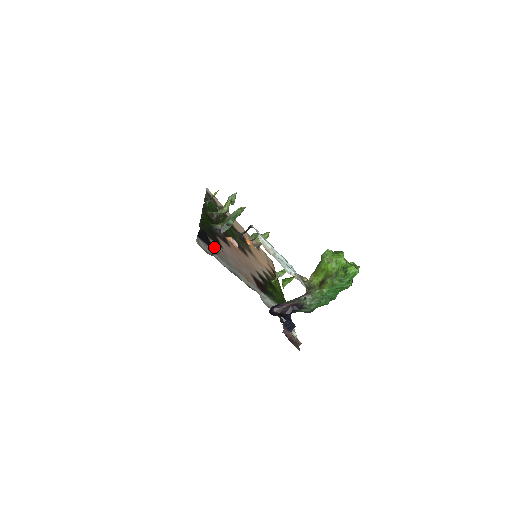
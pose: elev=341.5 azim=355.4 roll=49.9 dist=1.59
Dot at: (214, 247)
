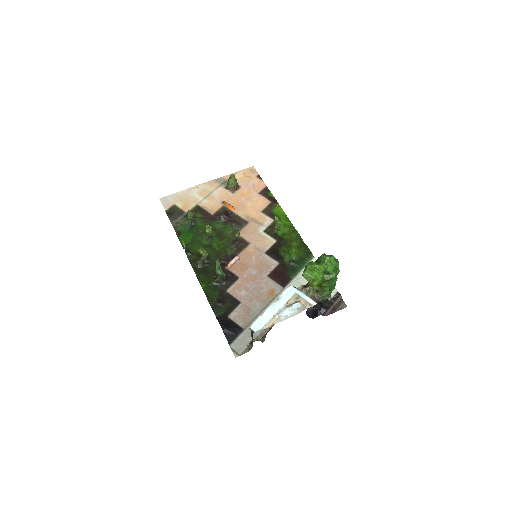
Dot at: (239, 322)
